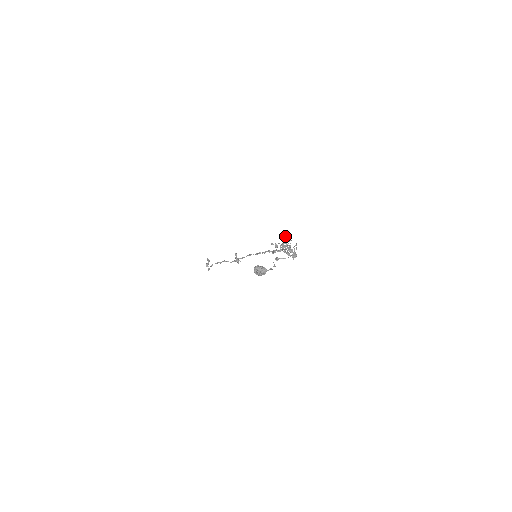
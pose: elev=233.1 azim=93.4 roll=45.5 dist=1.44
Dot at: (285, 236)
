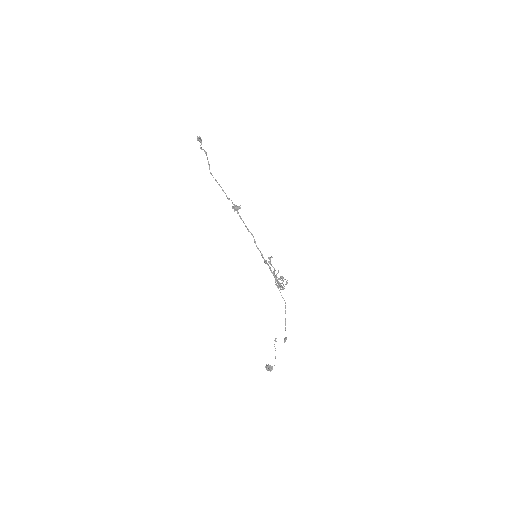
Dot at: occluded
